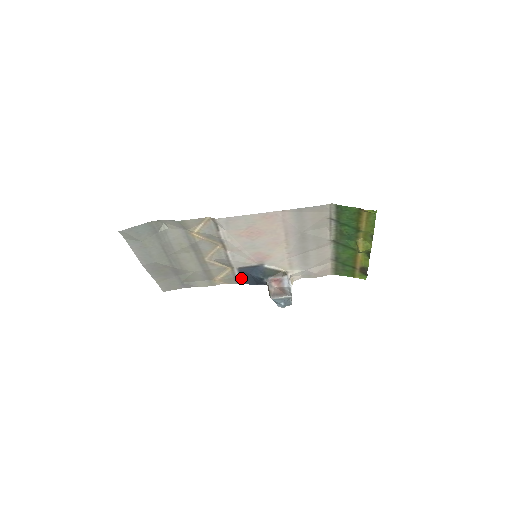
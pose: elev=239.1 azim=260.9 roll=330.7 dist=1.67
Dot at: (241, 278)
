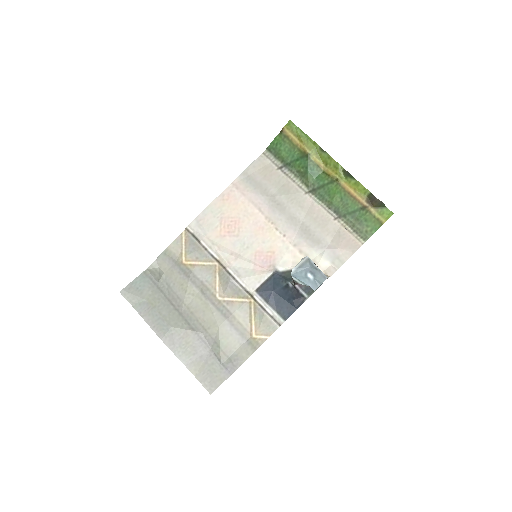
Dot at: (273, 310)
